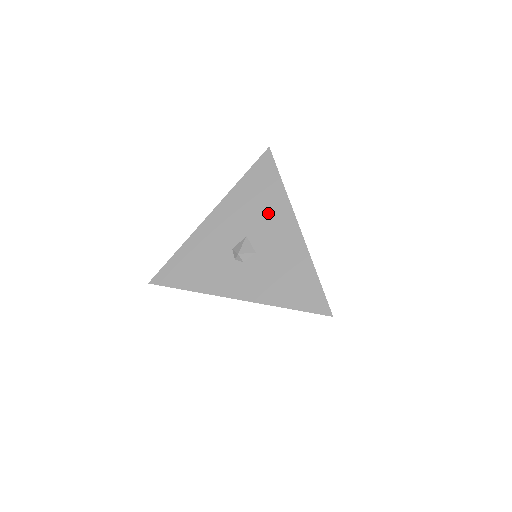
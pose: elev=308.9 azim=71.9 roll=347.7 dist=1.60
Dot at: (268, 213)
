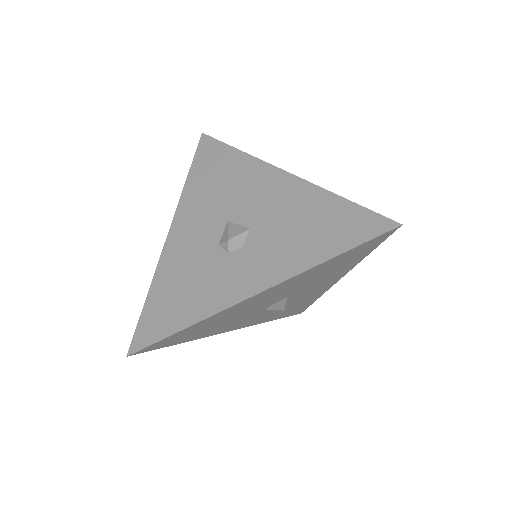
Dot at: (239, 184)
